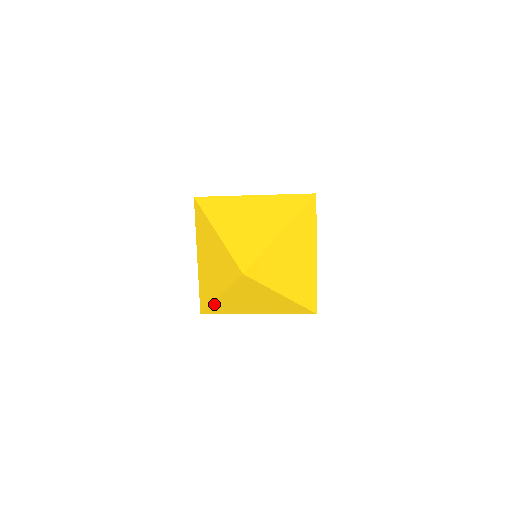
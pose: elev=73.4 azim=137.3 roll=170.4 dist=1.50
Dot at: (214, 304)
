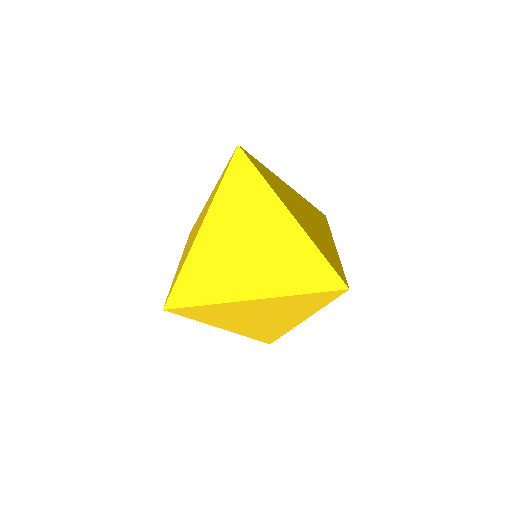
Dot at: (247, 334)
